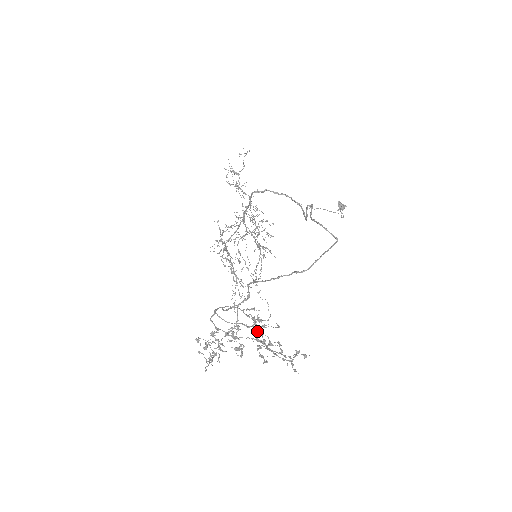
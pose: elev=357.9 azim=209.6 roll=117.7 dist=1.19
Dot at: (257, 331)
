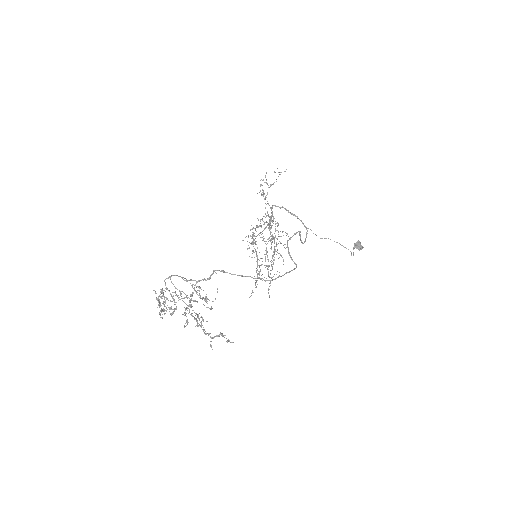
Dot at: occluded
